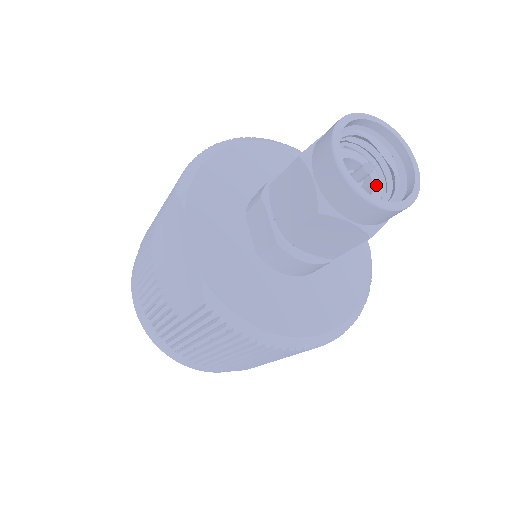
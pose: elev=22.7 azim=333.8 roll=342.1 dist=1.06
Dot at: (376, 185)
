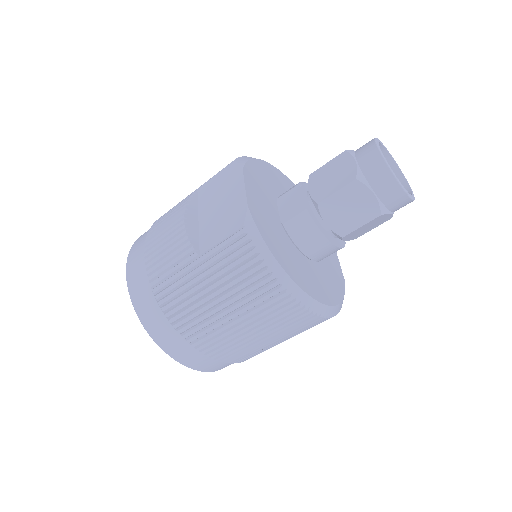
Dot at: occluded
